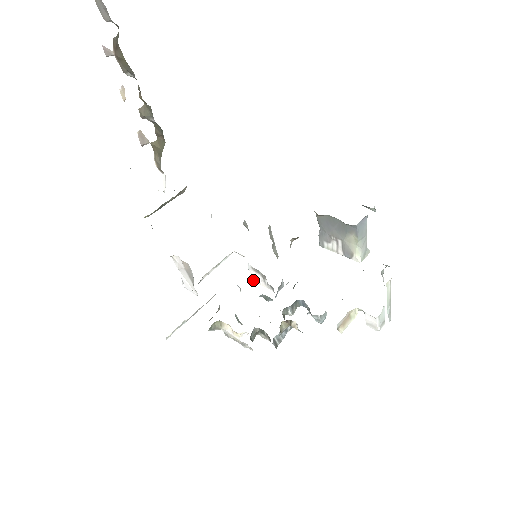
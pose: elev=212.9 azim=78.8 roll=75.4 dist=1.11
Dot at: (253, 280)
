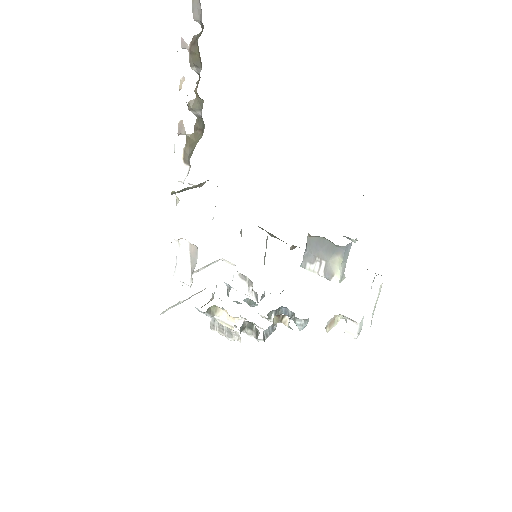
Dot at: (235, 288)
